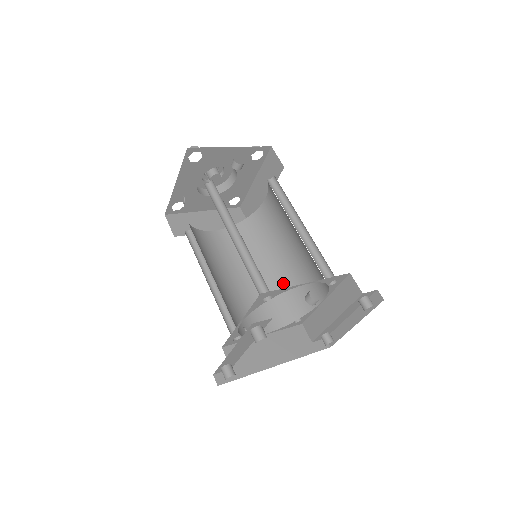
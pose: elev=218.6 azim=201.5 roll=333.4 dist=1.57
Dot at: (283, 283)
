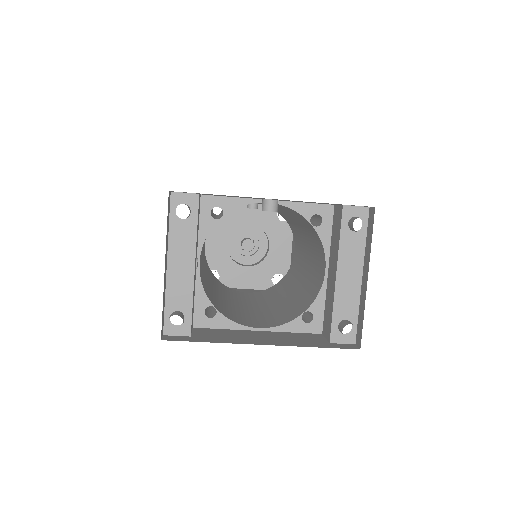
Dot at: (298, 296)
